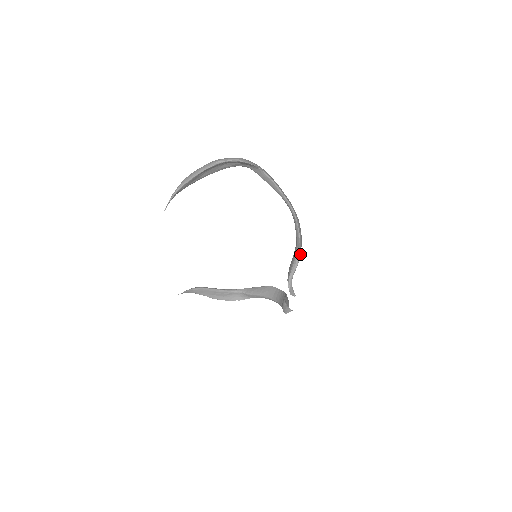
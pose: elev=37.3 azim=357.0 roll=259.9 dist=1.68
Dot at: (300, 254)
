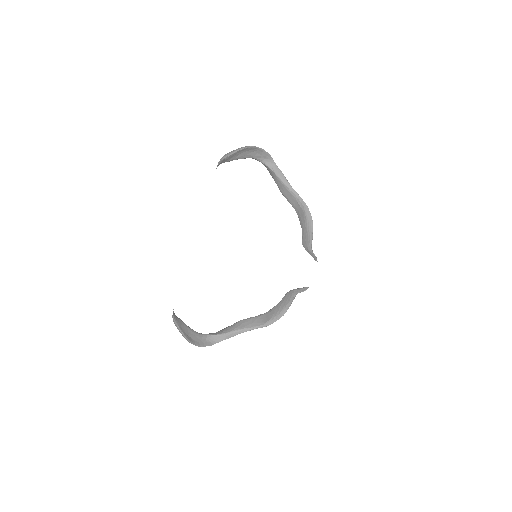
Dot at: (312, 228)
